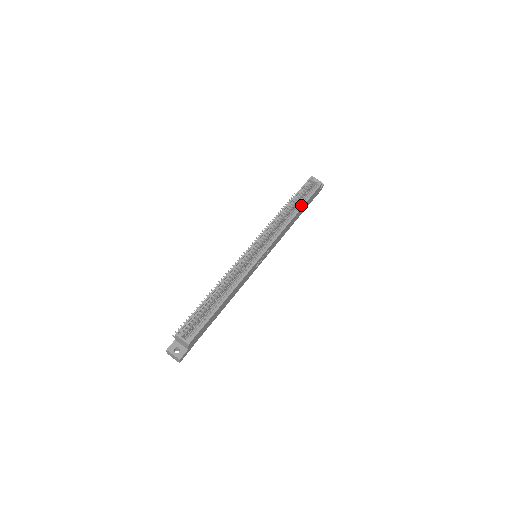
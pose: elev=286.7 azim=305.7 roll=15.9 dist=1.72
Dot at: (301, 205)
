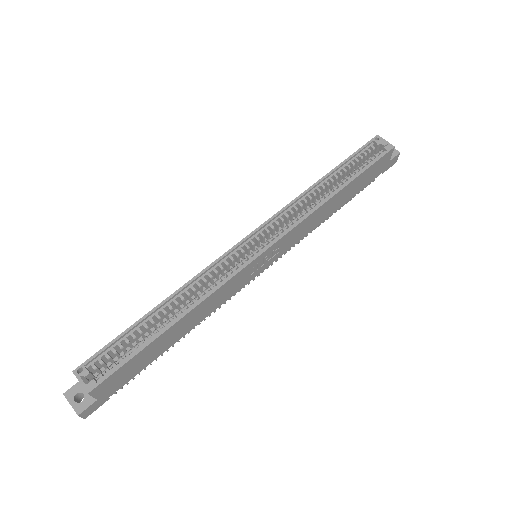
Dot at: (349, 179)
